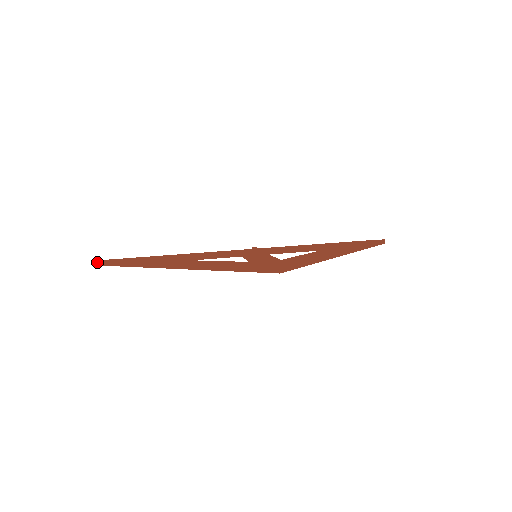
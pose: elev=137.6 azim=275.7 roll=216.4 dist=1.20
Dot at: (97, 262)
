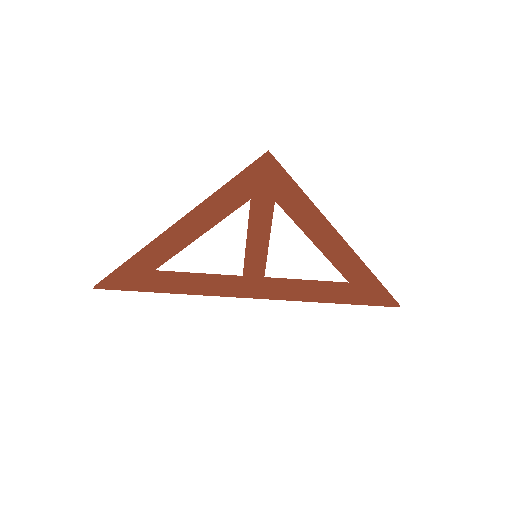
Dot at: (95, 285)
